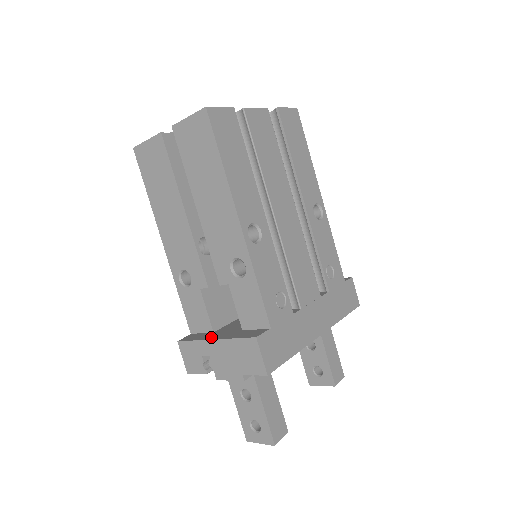
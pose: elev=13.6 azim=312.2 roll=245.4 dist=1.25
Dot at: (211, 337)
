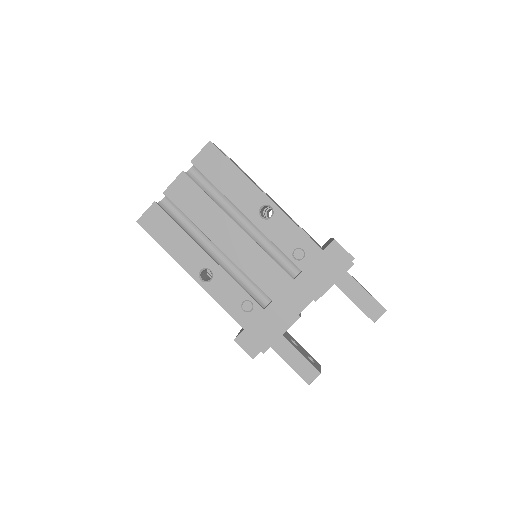
Dot at: occluded
